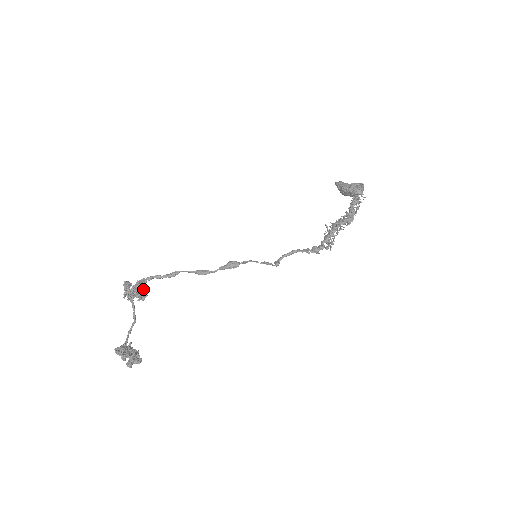
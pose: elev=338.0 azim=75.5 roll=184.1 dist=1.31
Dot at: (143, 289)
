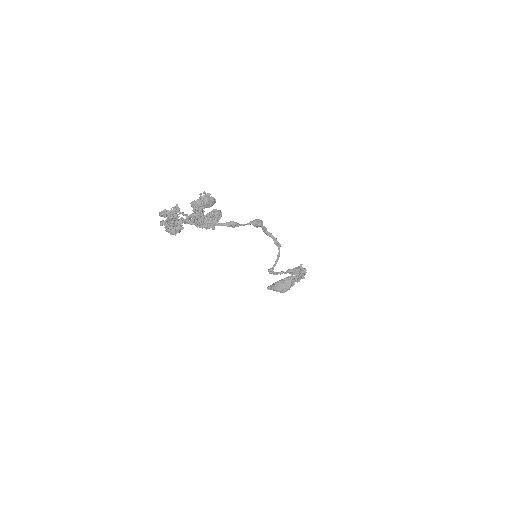
Dot at: occluded
